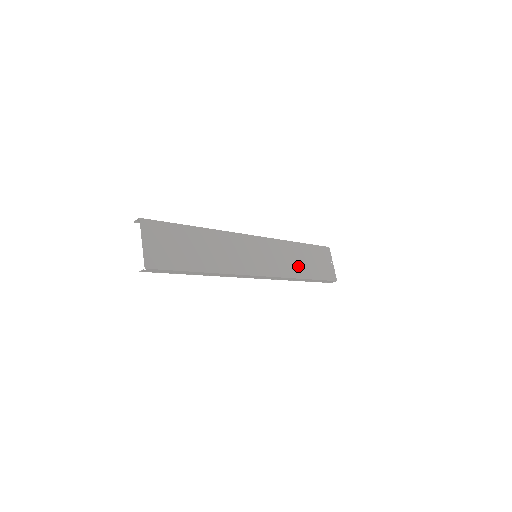
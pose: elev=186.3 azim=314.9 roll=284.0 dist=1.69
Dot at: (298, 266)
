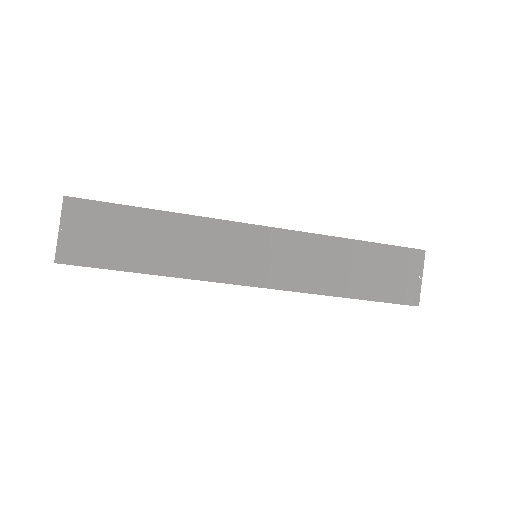
Dot at: (338, 277)
